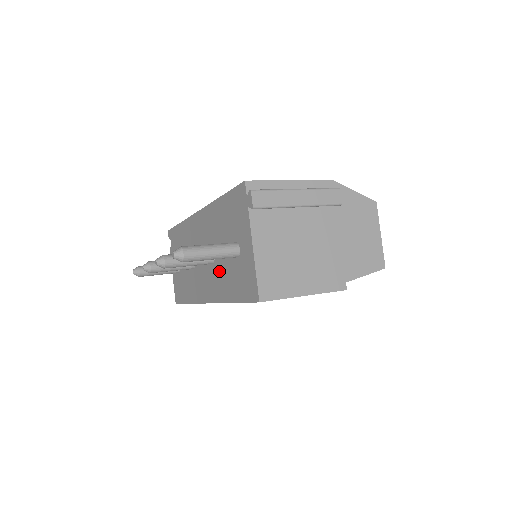
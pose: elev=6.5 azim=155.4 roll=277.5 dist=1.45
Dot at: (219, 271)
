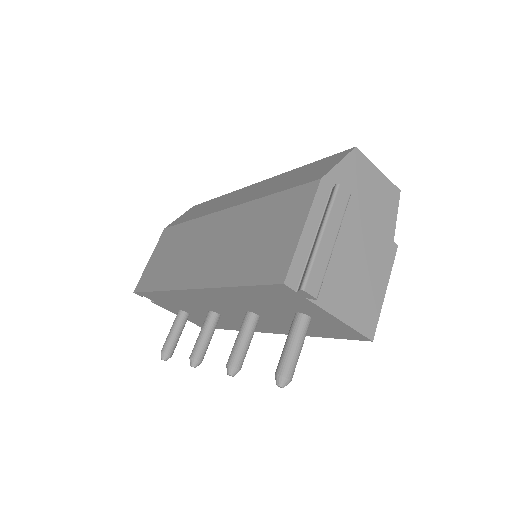
Dot at: (276, 322)
